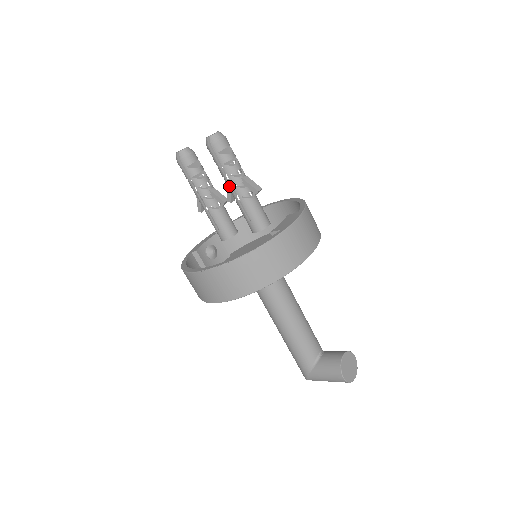
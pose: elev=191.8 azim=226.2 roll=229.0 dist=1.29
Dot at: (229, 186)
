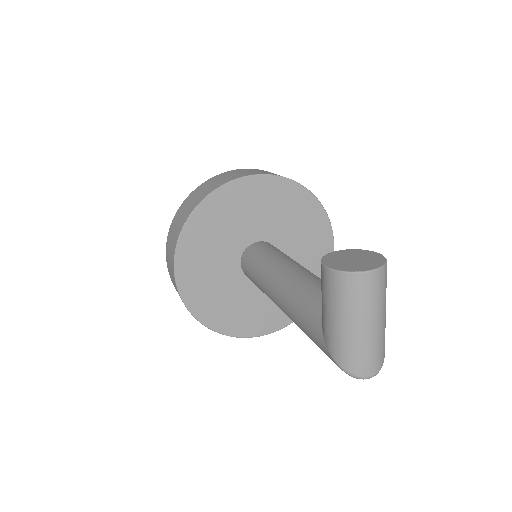
Dot at: occluded
